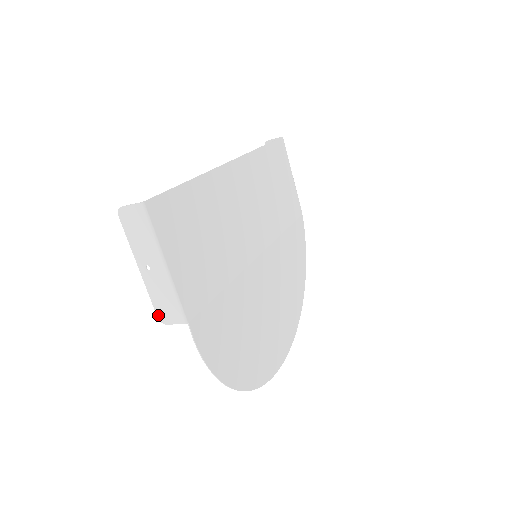
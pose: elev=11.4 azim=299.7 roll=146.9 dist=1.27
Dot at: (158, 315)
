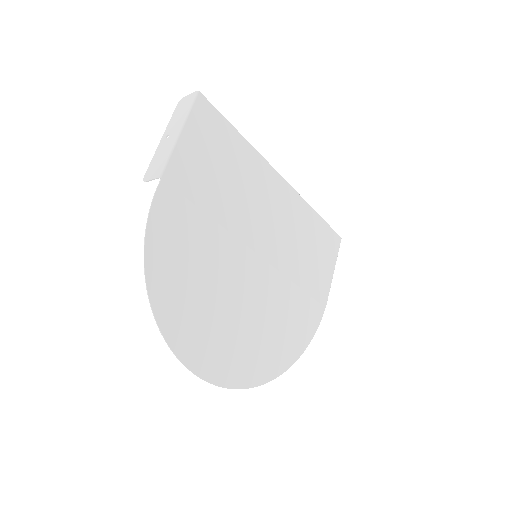
Dot at: (146, 174)
